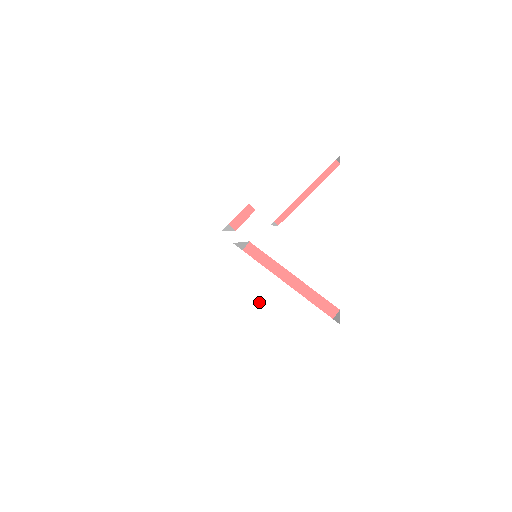
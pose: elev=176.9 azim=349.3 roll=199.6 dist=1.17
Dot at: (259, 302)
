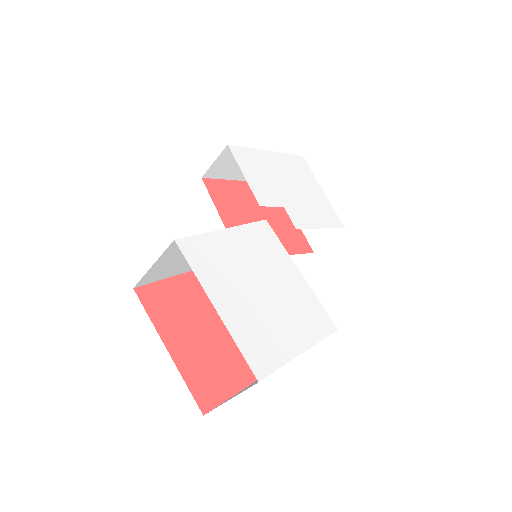
Dot at: (277, 272)
